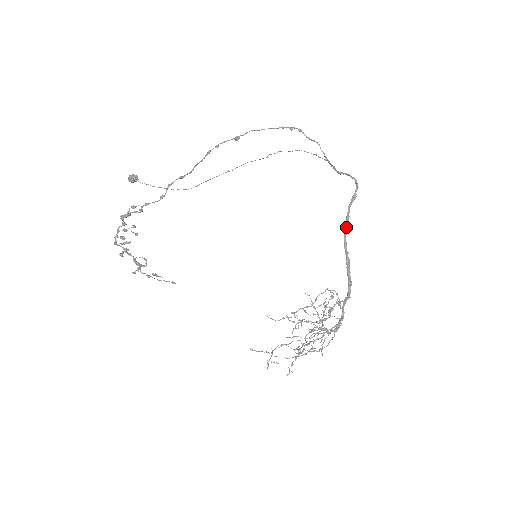
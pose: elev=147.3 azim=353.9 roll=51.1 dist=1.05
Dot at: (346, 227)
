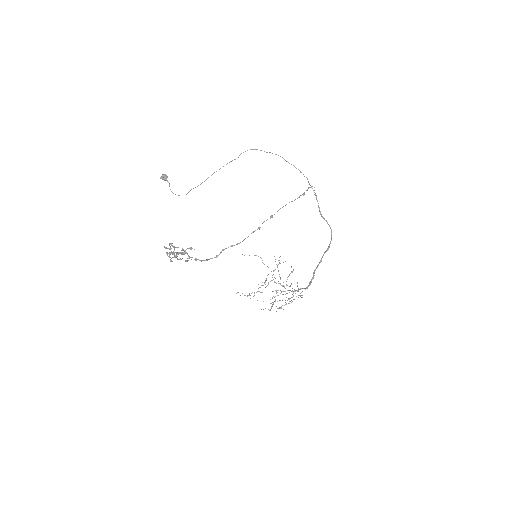
Dot at: occluded
